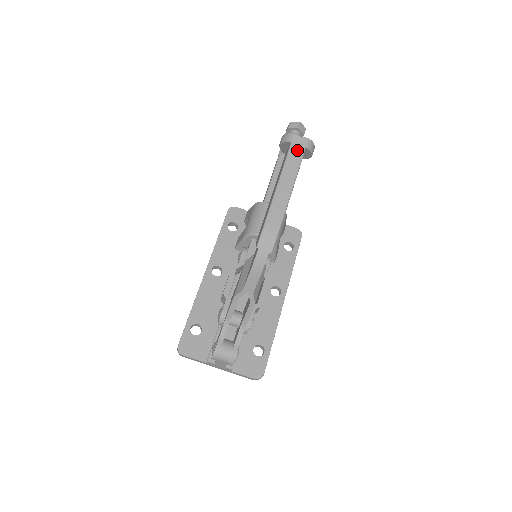
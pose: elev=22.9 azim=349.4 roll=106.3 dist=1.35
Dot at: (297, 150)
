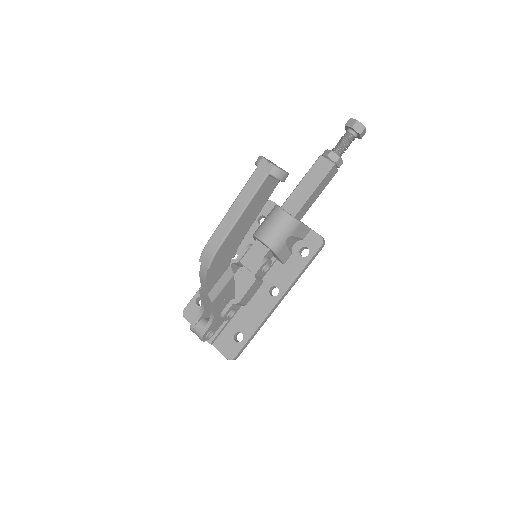
Dot at: (259, 176)
